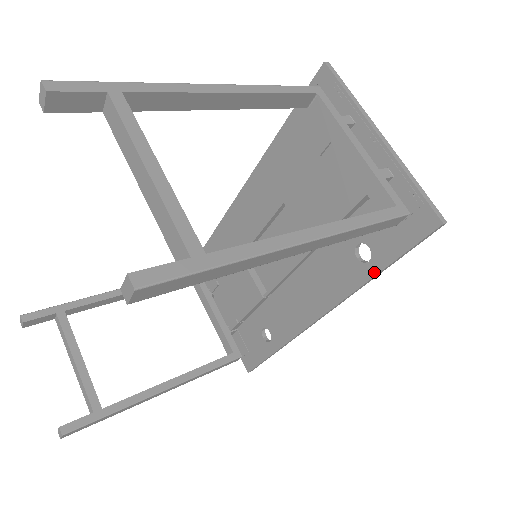
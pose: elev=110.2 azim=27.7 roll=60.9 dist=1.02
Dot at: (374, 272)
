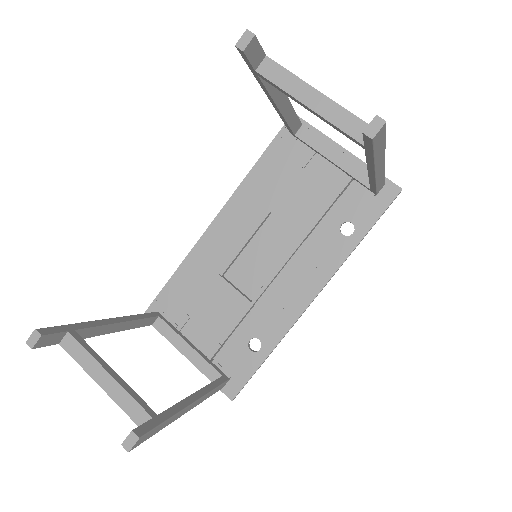
Dot at: (359, 239)
